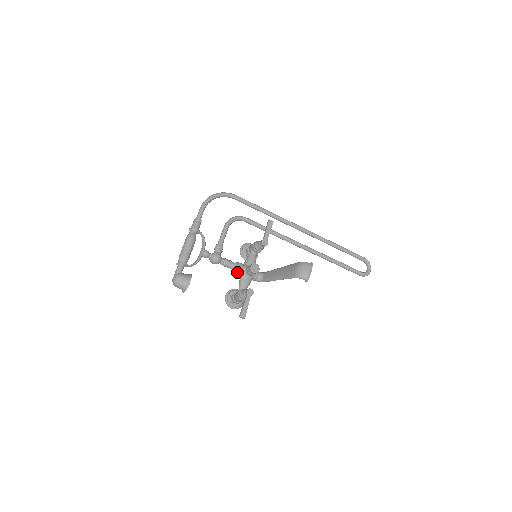
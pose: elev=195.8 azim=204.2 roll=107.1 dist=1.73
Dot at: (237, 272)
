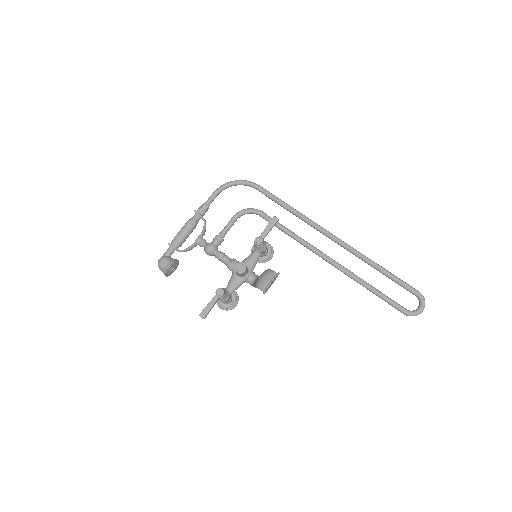
Dot at: (229, 269)
